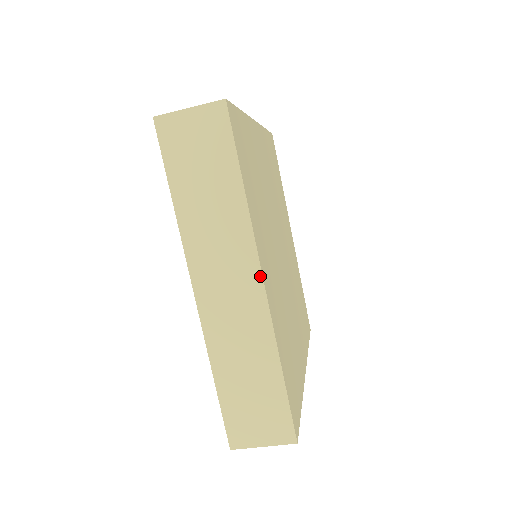
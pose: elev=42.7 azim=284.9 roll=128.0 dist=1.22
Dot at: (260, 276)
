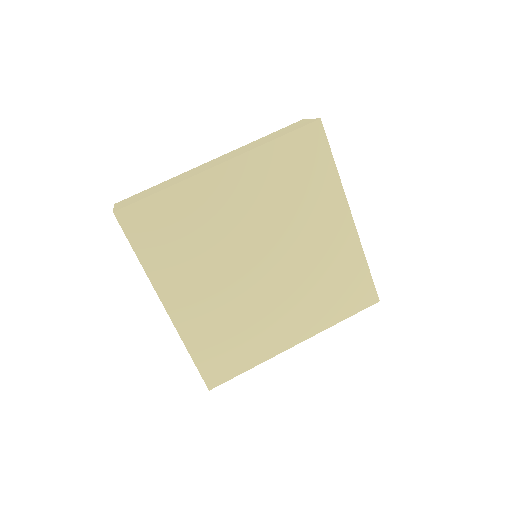
Dot at: (164, 306)
